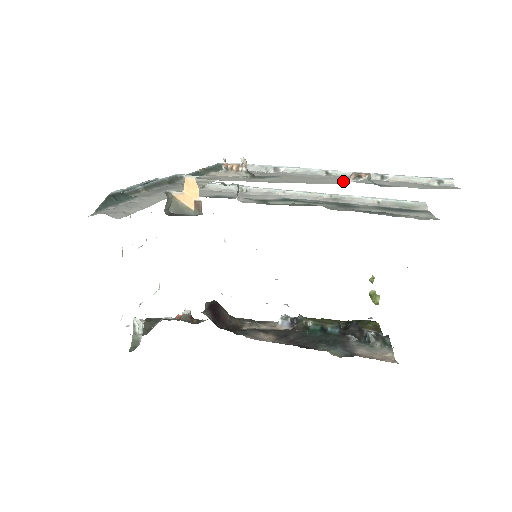
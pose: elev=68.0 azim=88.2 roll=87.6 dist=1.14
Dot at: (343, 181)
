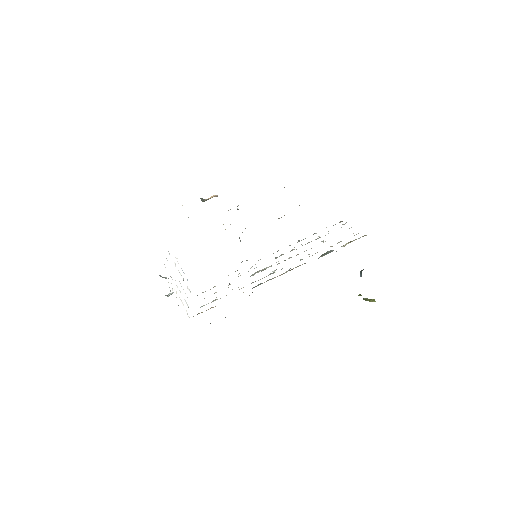
Dot at: occluded
